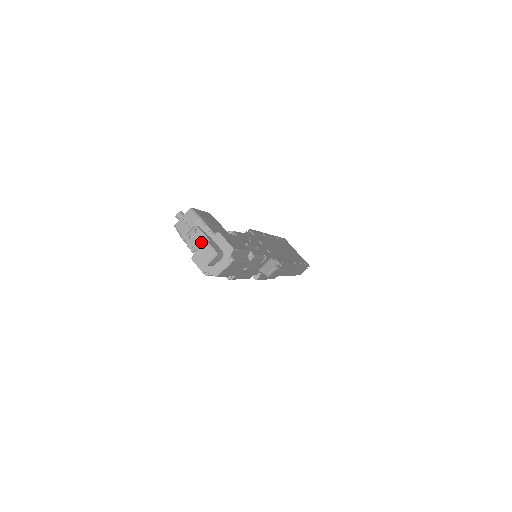
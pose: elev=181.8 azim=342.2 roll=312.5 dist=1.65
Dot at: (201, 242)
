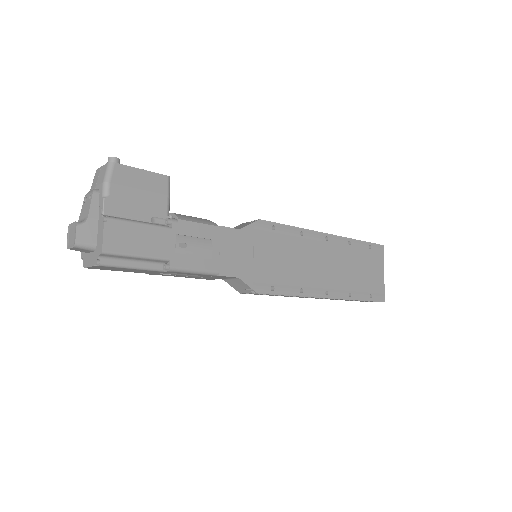
Dot at: (84, 215)
